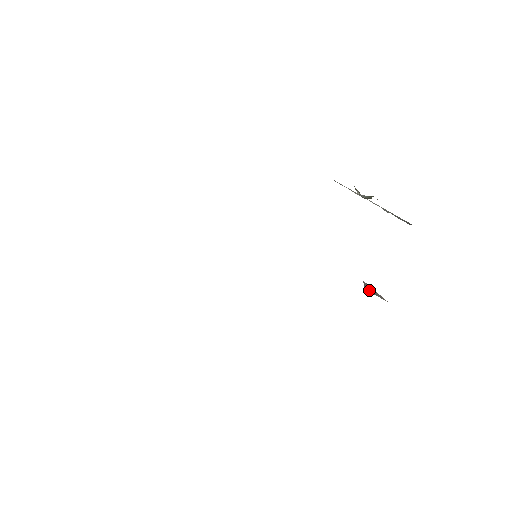
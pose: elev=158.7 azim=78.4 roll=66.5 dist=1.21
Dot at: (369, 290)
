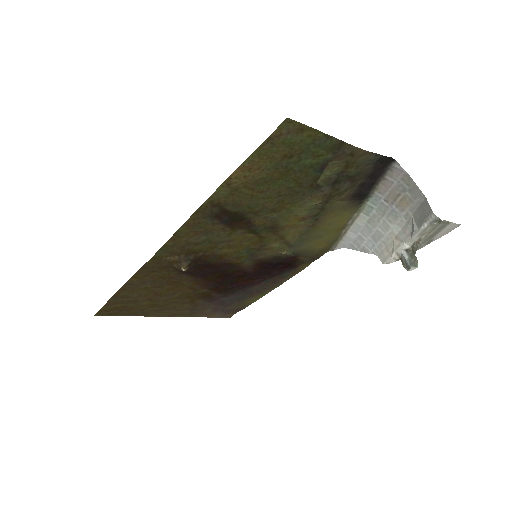
Dot at: (321, 180)
